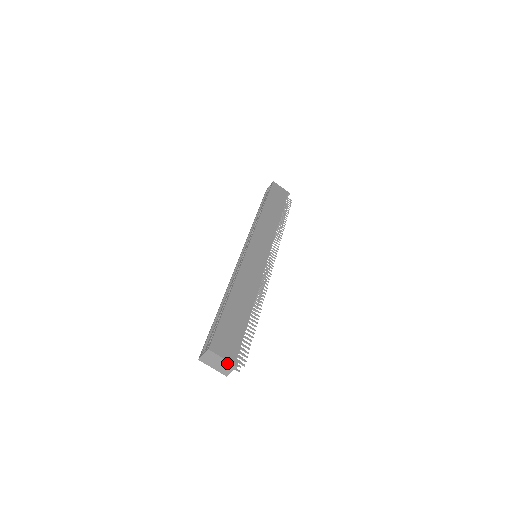
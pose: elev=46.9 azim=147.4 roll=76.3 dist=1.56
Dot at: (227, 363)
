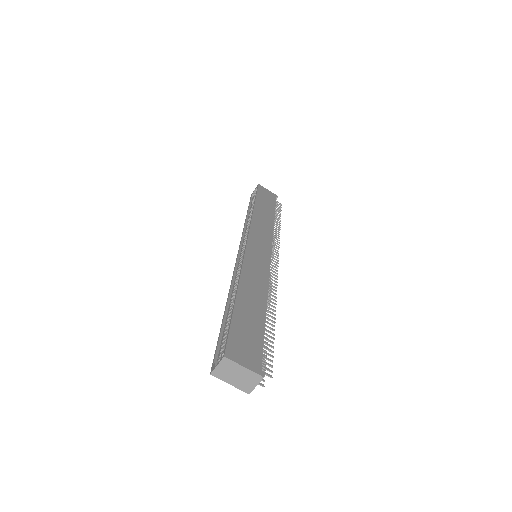
Dot at: (250, 374)
